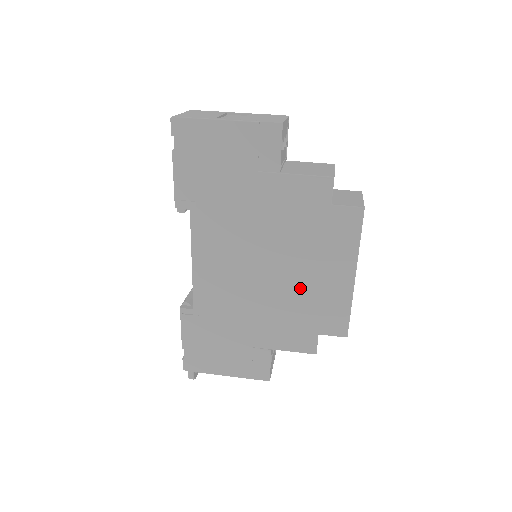
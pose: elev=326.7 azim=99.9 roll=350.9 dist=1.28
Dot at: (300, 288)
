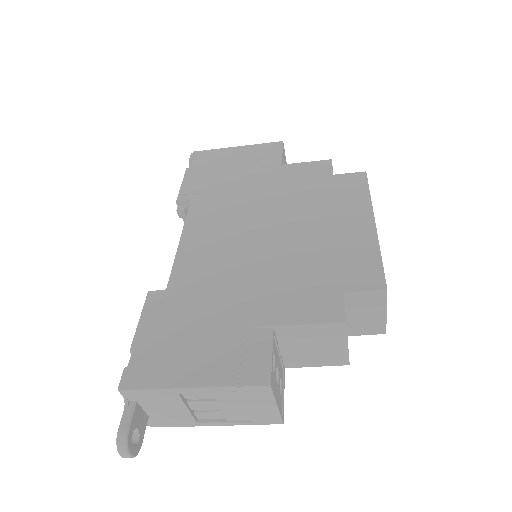
Dot at: (310, 243)
